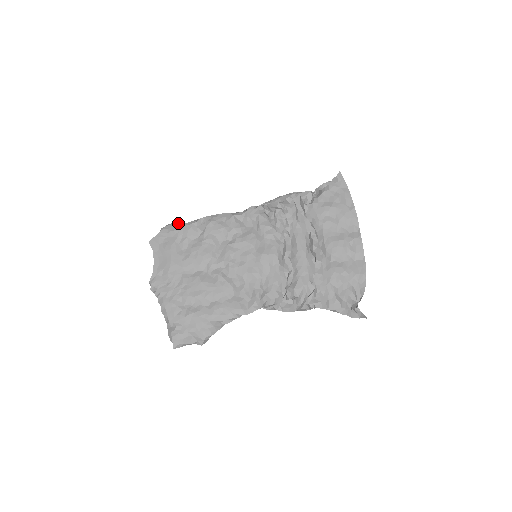
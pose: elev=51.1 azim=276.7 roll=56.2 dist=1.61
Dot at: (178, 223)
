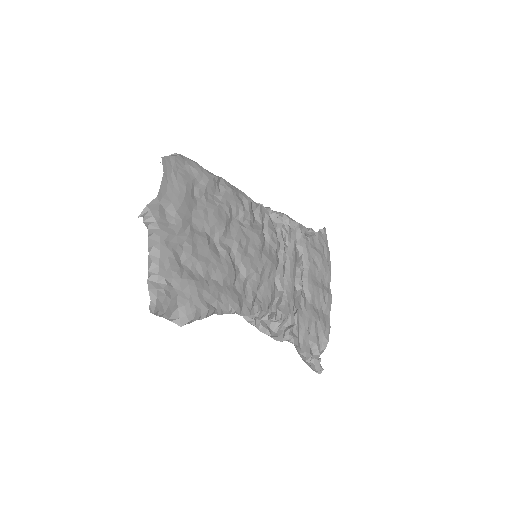
Dot at: occluded
